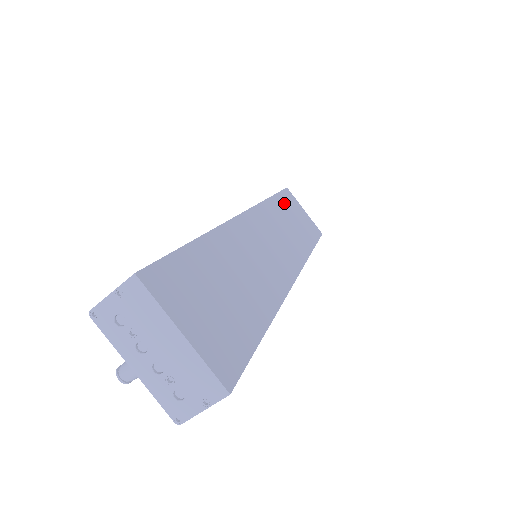
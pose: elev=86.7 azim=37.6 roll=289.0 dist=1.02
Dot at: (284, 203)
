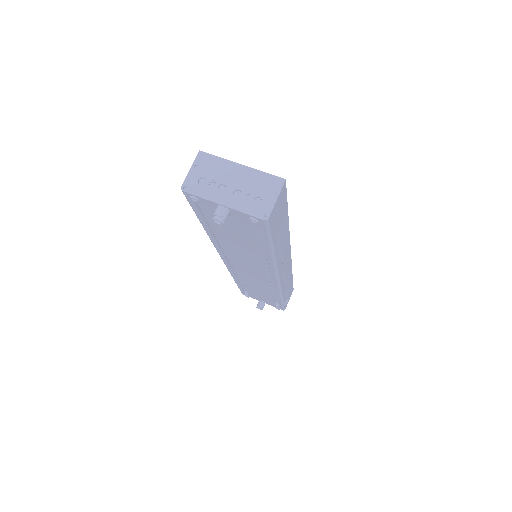
Dot at: occluded
